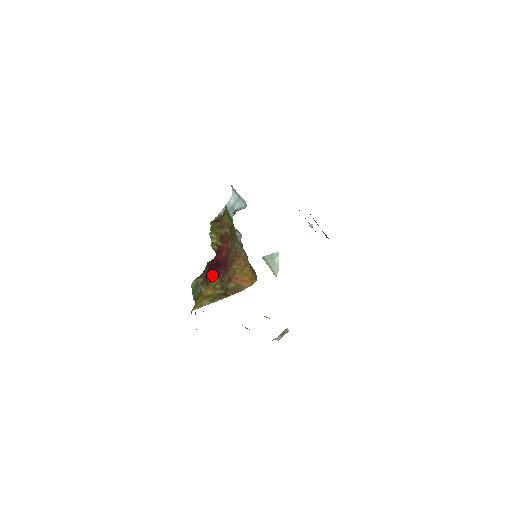
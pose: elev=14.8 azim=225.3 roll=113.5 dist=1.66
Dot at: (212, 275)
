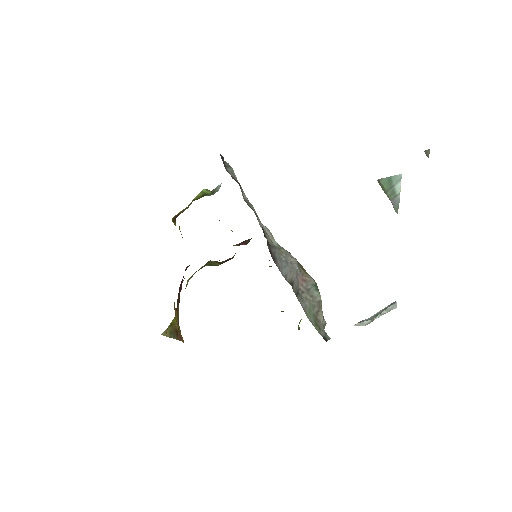
Dot at: (179, 294)
